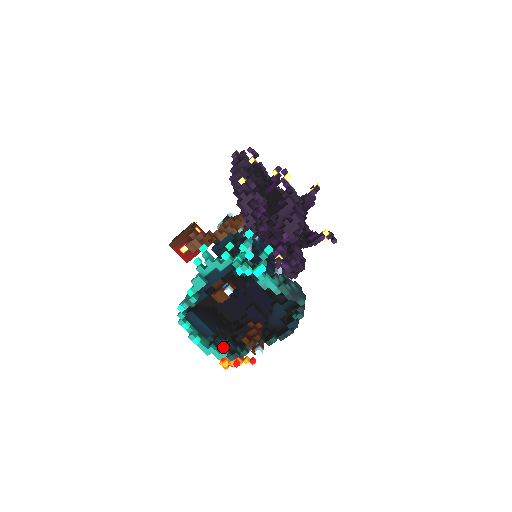
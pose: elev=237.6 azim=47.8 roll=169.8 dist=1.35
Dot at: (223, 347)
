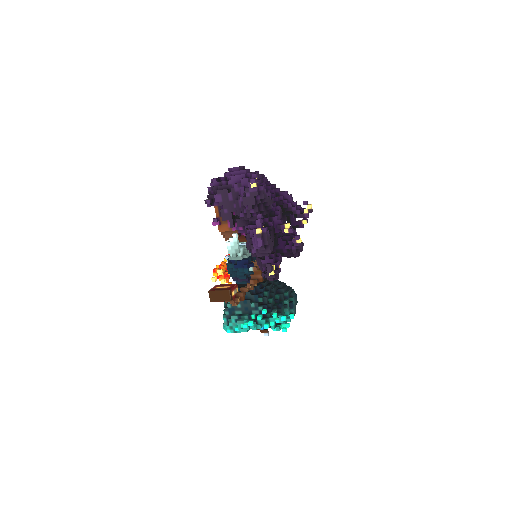
Dot at: occluded
